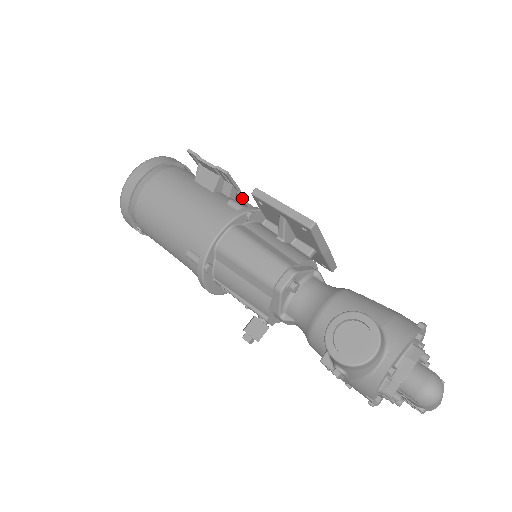
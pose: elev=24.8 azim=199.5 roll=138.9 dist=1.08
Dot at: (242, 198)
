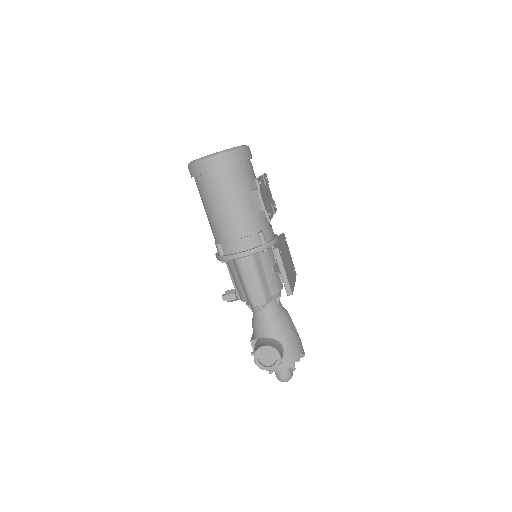
Dot at: occluded
